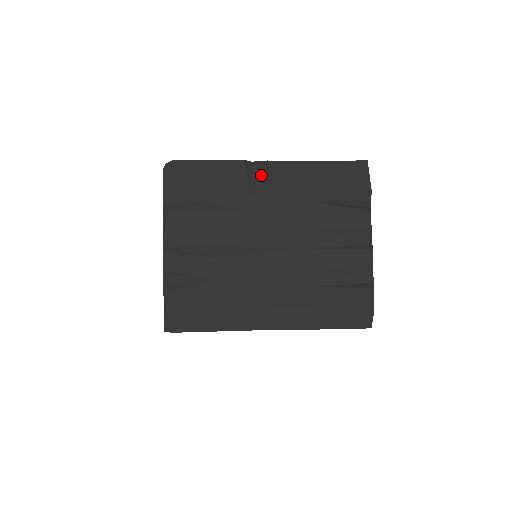
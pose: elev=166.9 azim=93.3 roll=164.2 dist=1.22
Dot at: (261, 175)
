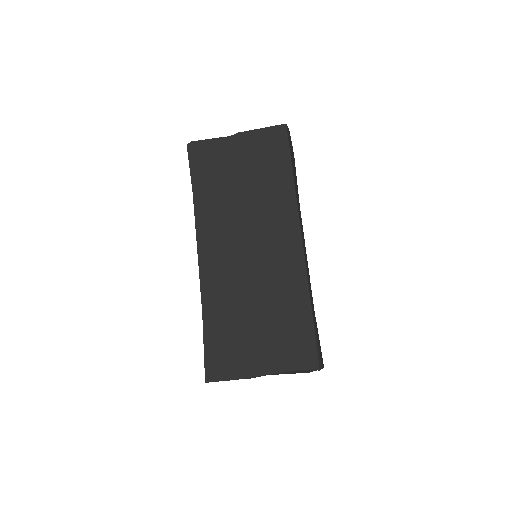
Dot at: occluded
